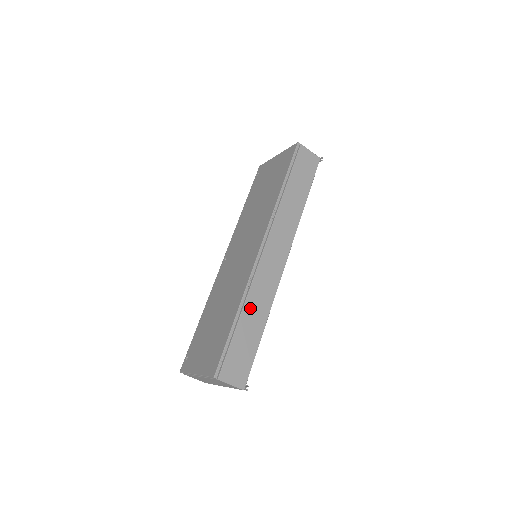
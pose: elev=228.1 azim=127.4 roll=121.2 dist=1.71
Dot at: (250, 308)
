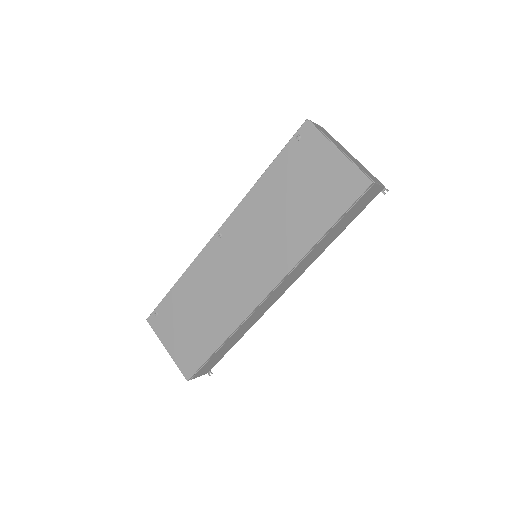
Dot at: (235, 335)
